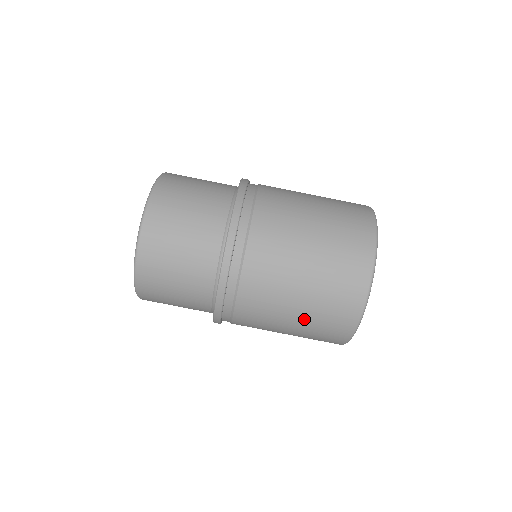
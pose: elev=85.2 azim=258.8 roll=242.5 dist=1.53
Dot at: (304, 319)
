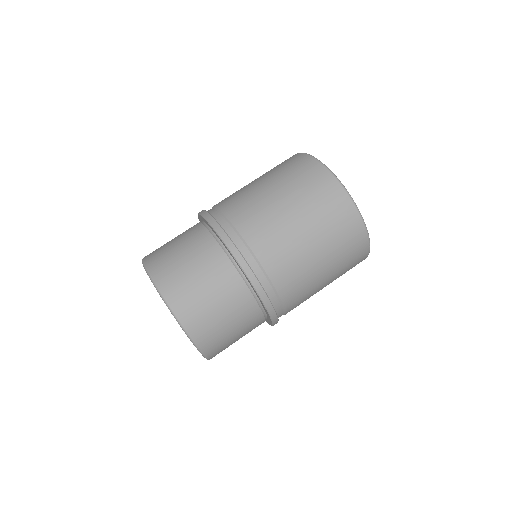
Dot at: (295, 201)
